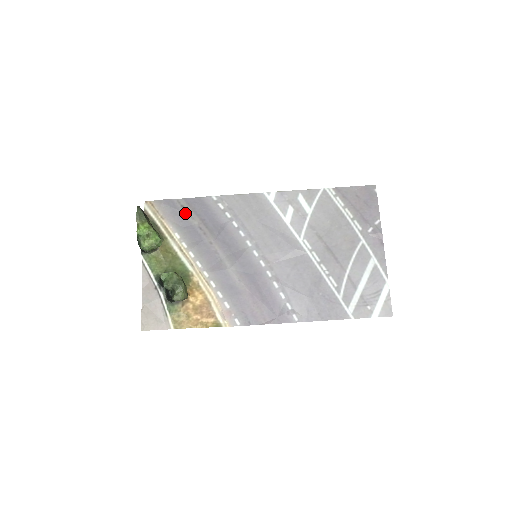
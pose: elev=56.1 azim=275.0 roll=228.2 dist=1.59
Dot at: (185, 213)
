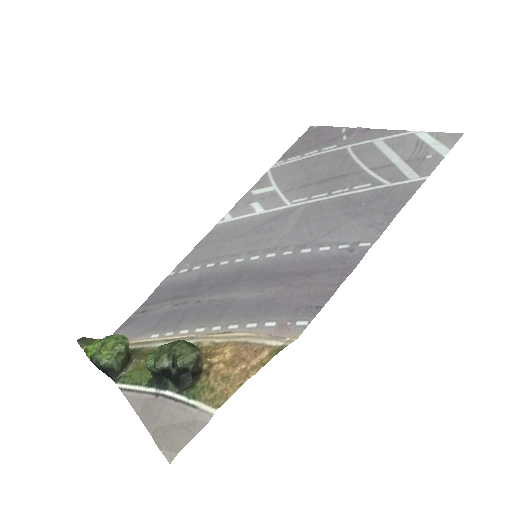
Dot at: (150, 313)
